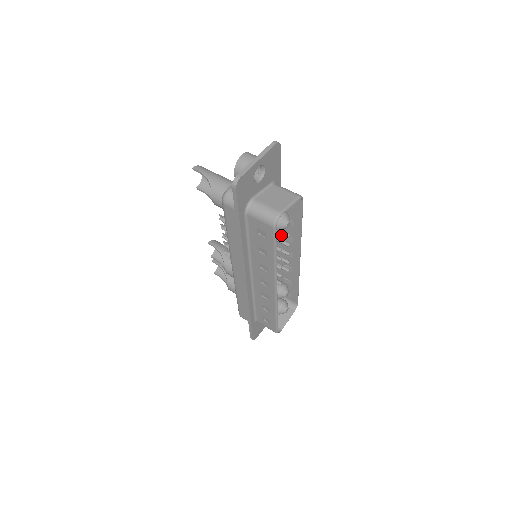
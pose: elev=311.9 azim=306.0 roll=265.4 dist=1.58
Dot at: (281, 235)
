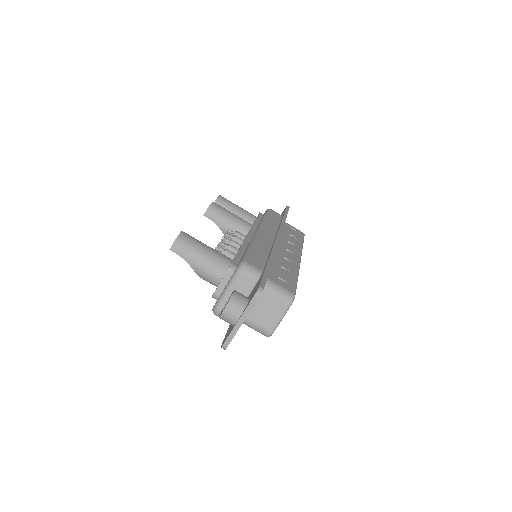
Dot at: occluded
